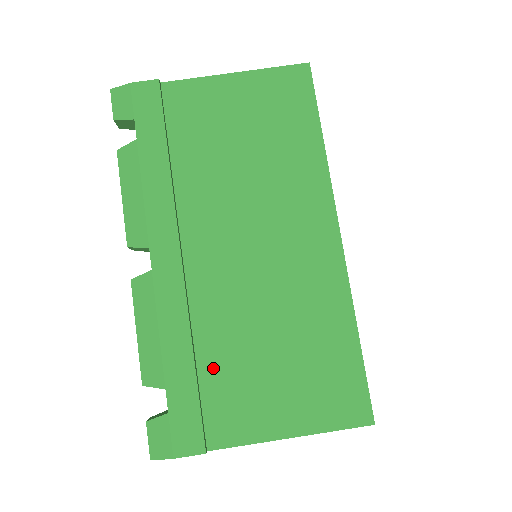
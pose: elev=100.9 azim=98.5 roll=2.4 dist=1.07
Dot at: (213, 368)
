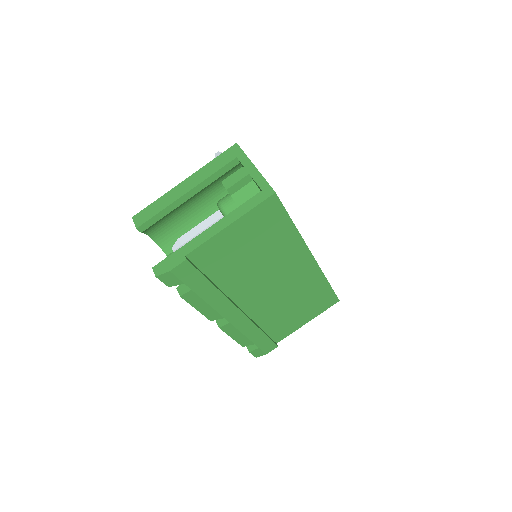
Dot at: (270, 326)
